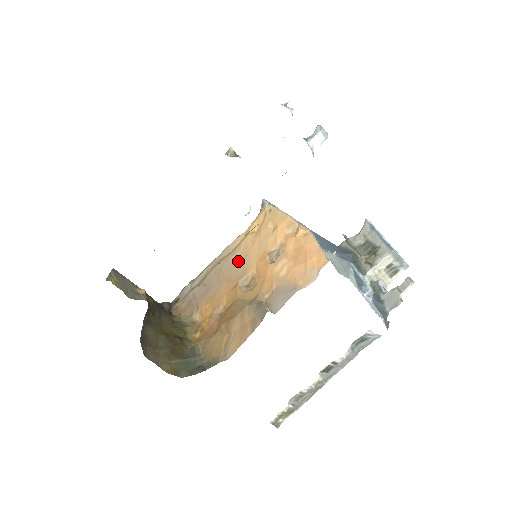
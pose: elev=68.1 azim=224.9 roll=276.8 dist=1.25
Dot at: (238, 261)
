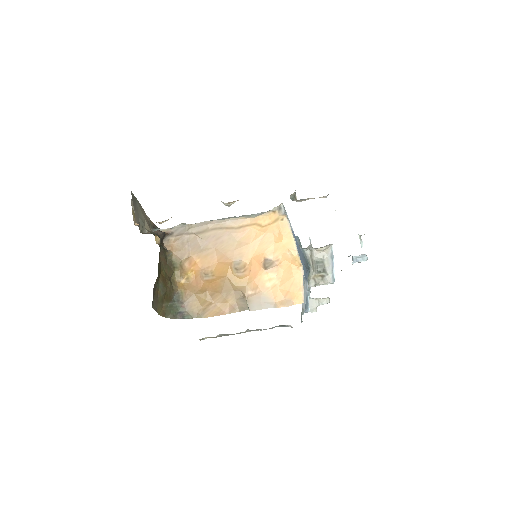
Dot at: (238, 242)
